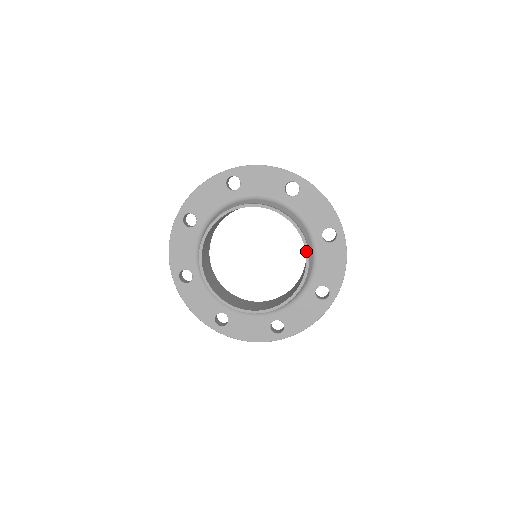
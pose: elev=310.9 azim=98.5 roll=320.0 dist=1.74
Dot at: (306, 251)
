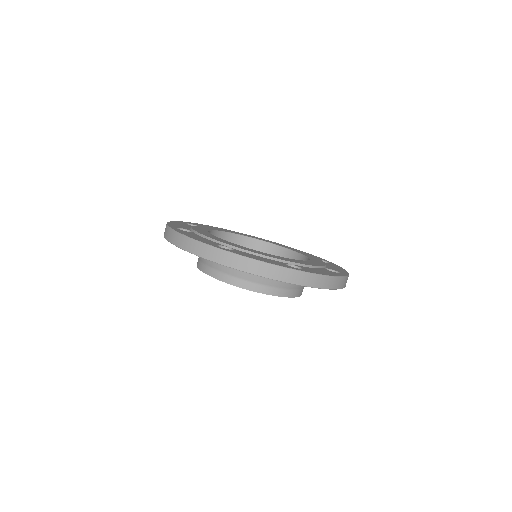
Dot at: occluded
